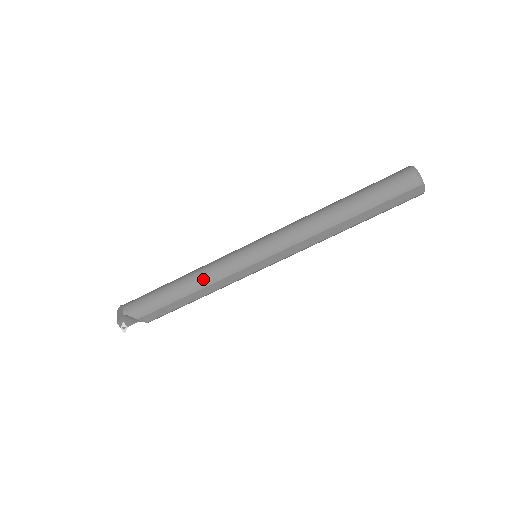
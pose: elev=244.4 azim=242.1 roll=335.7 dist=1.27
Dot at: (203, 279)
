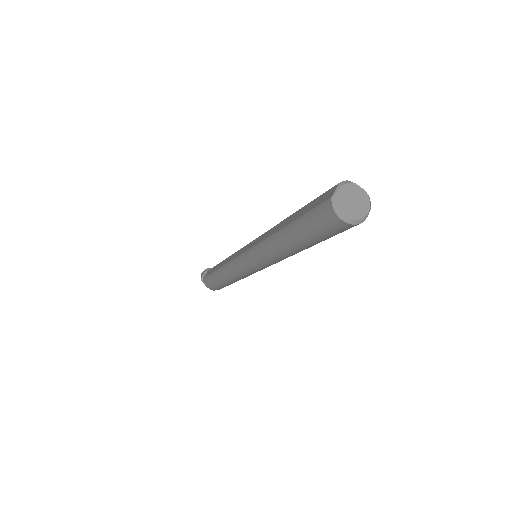
Dot at: occluded
